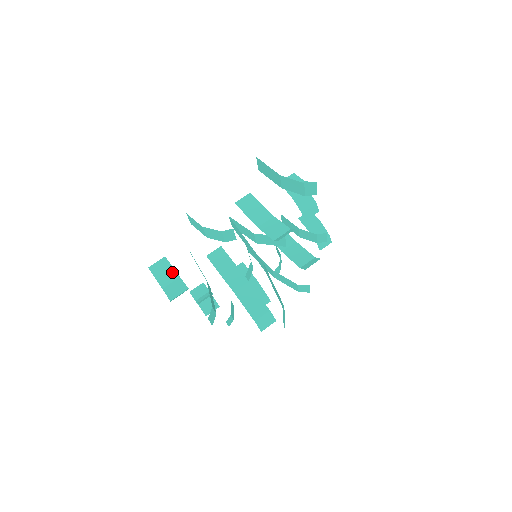
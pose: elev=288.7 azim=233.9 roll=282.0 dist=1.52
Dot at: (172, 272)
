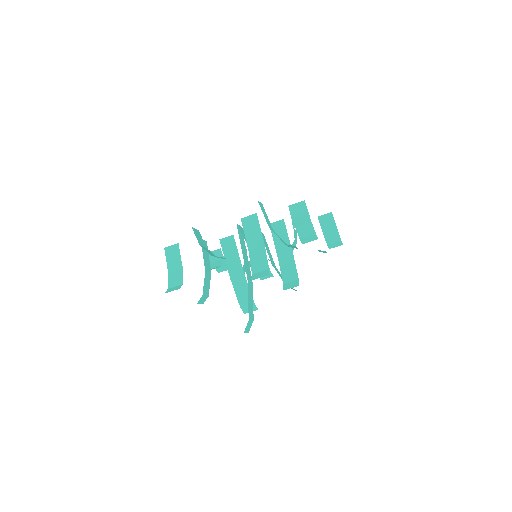
Dot at: (179, 260)
